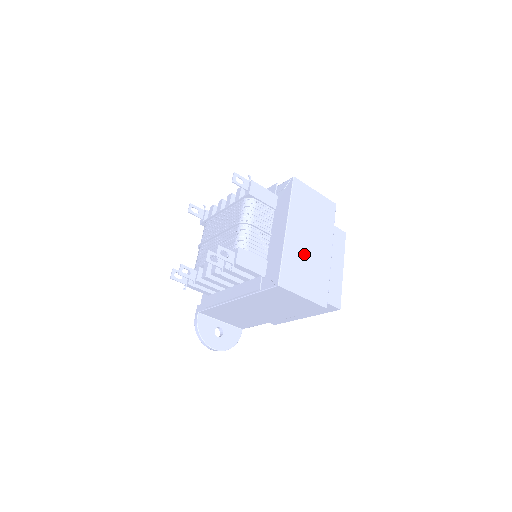
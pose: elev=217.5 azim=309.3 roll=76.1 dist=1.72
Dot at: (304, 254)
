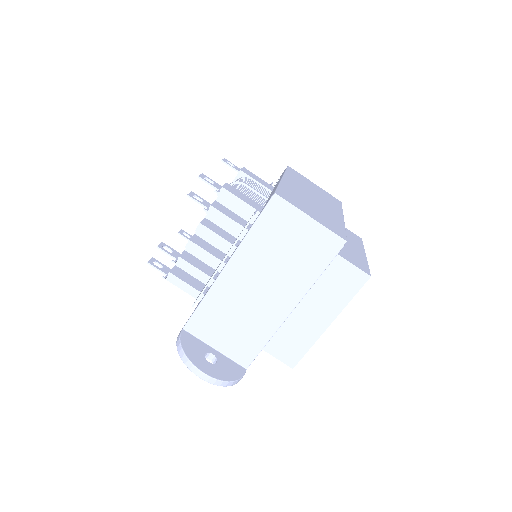
Dot at: (307, 199)
